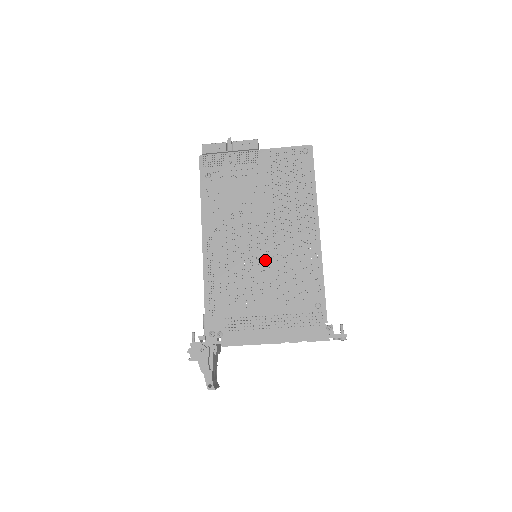
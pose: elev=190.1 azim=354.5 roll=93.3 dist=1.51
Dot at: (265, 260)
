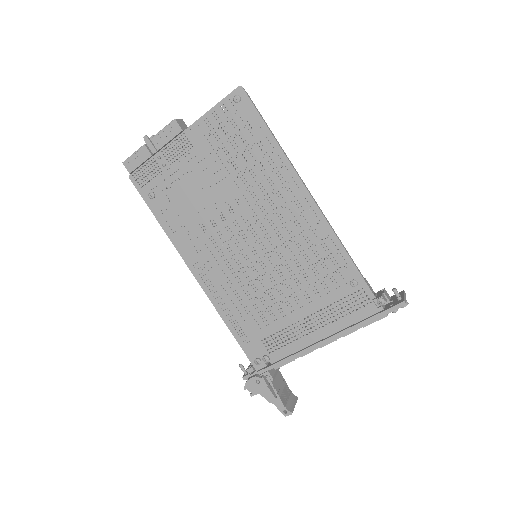
Dot at: (267, 260)
